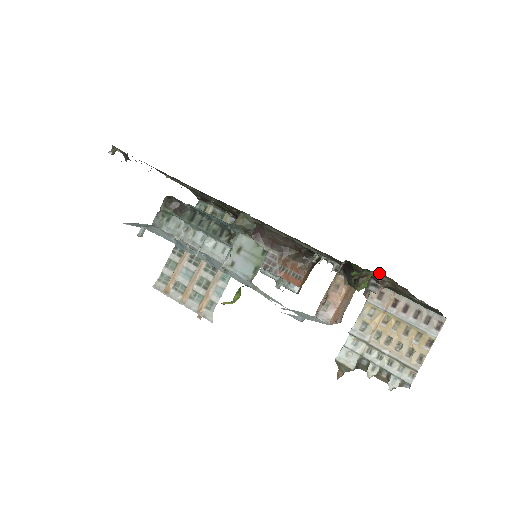
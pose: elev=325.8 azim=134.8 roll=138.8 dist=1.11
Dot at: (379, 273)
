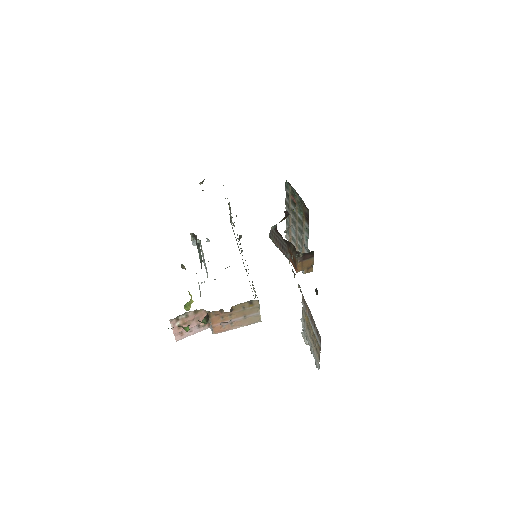
Dot at: occluded
